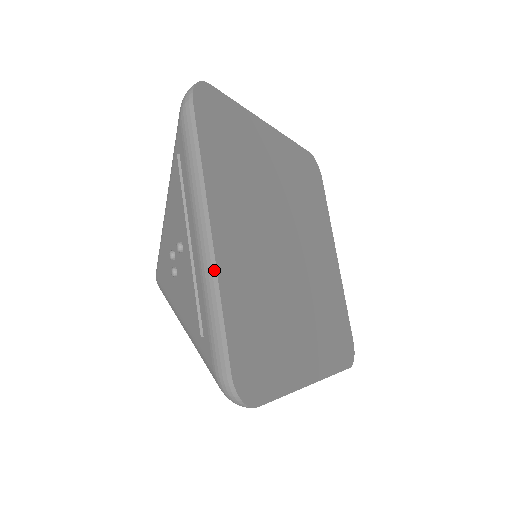
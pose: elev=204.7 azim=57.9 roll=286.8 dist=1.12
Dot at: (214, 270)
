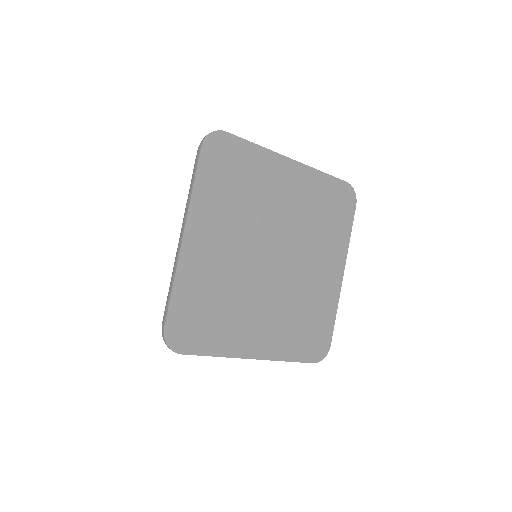
Dot at: (271, 360)
